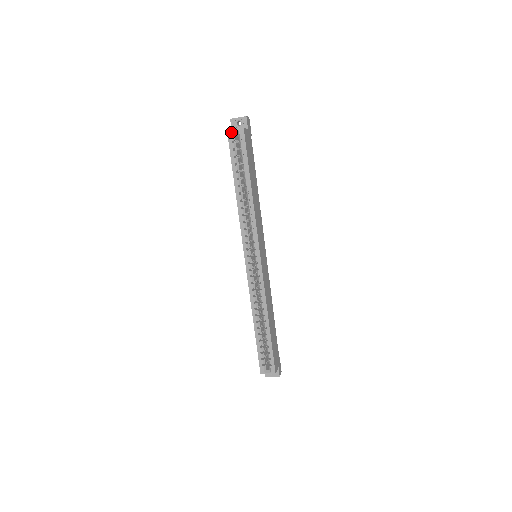
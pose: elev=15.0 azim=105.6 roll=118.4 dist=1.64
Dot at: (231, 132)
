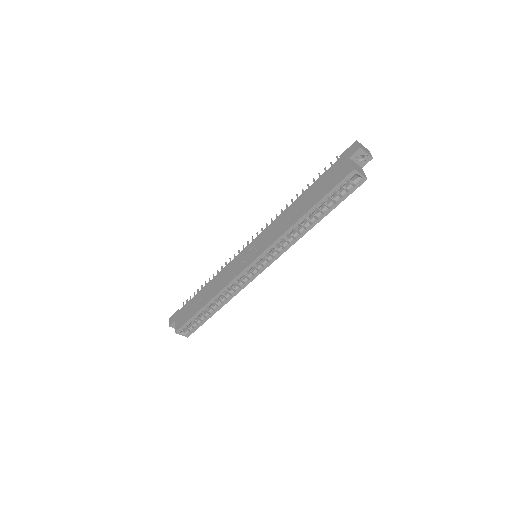
Dot at: (356, 173)
